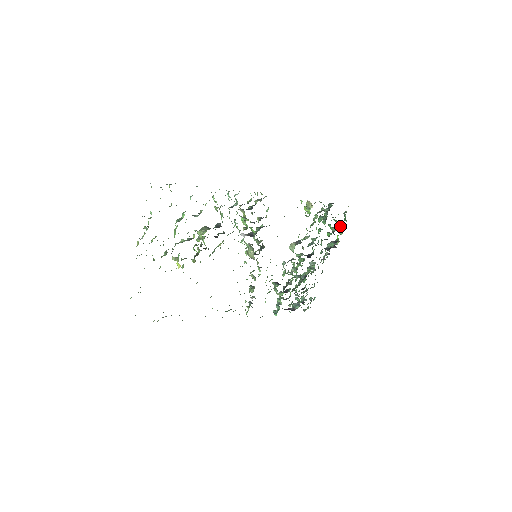
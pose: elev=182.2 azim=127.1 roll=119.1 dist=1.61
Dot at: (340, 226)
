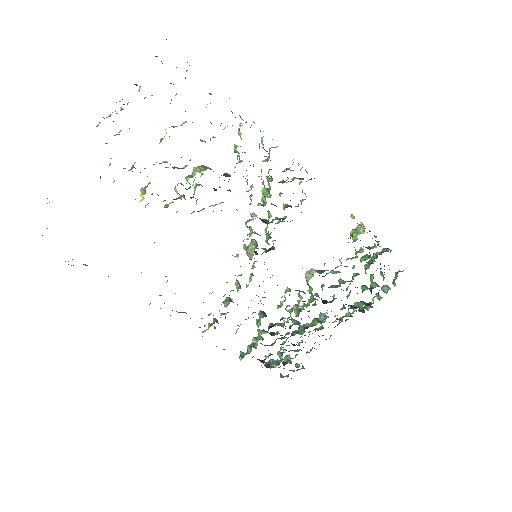
Dot at: (383, 287)
